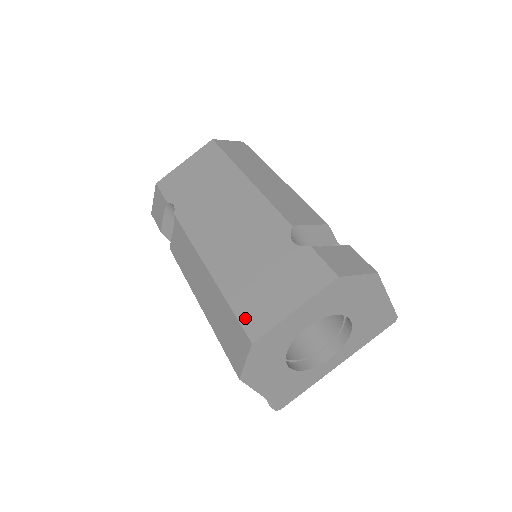
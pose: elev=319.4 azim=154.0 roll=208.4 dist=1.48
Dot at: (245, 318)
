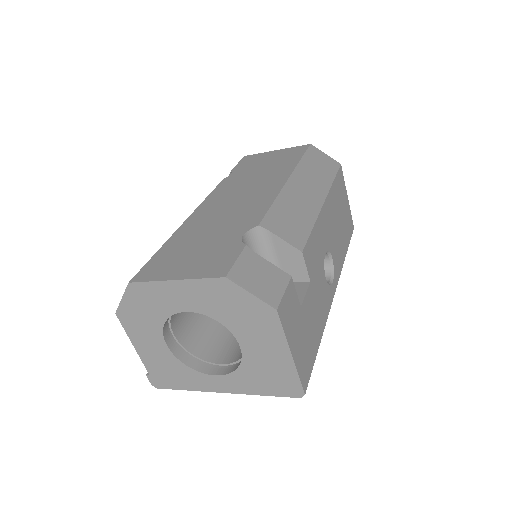
Dot at: (150, 264)
